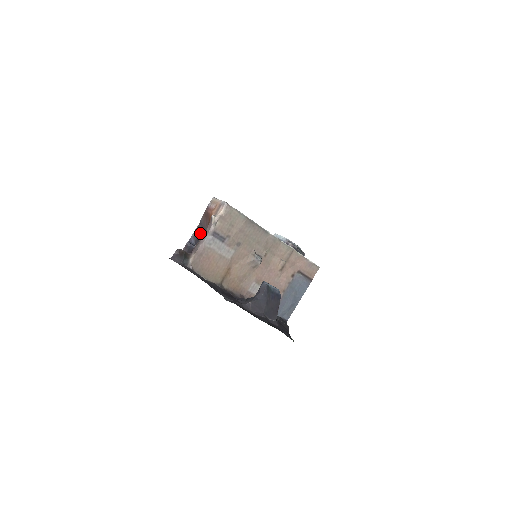
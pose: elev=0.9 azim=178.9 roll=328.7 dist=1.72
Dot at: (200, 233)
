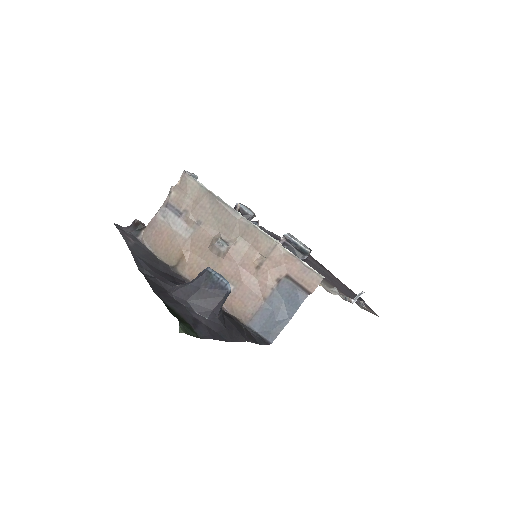
Dot at: occluded
